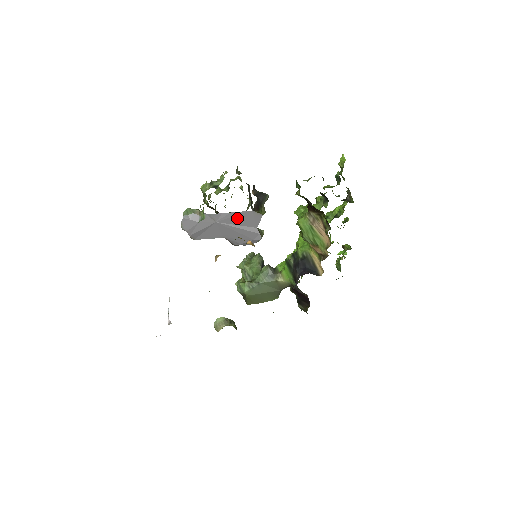
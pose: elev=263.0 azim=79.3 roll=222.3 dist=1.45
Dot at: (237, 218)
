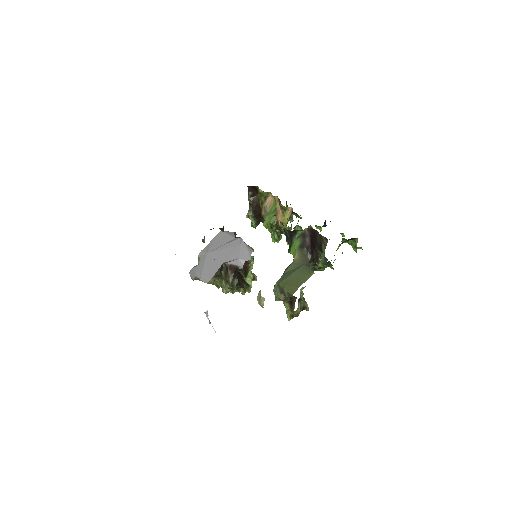
Dot at: (217, 242)
